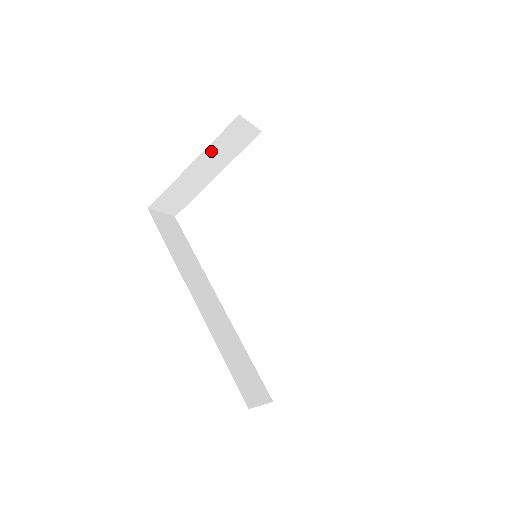
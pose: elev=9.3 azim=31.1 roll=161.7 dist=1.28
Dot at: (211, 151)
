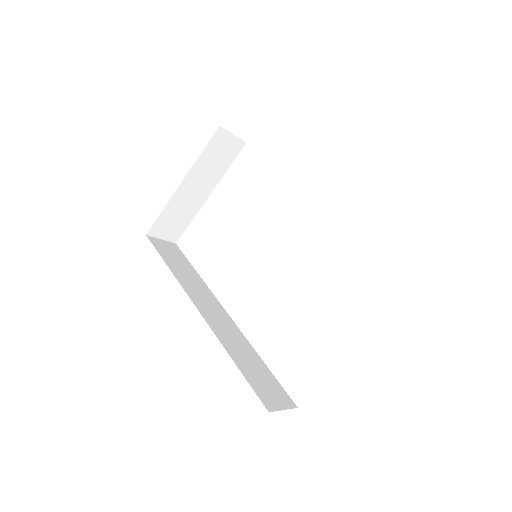
Dot at: (199, 167)
